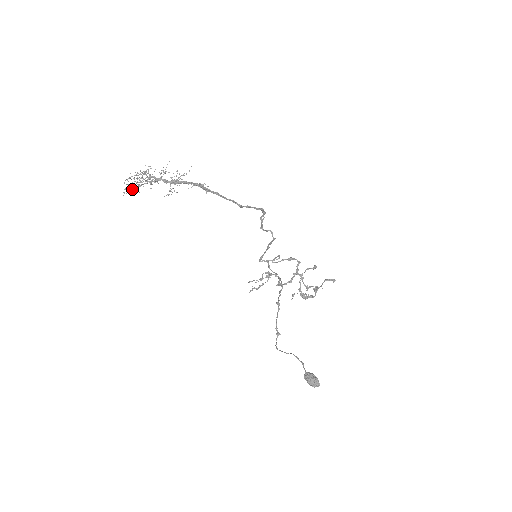
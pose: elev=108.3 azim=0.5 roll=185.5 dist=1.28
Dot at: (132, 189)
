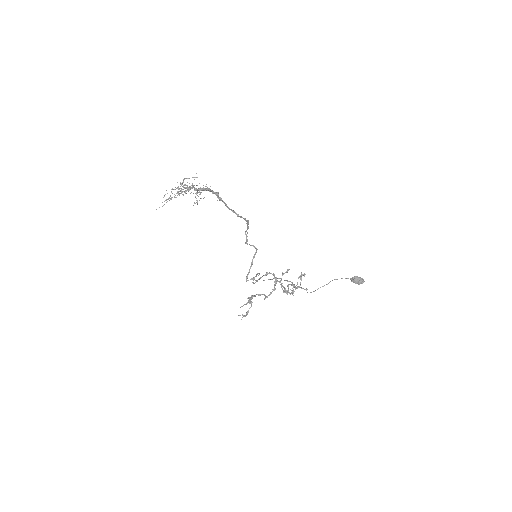
Dot at: occluded
